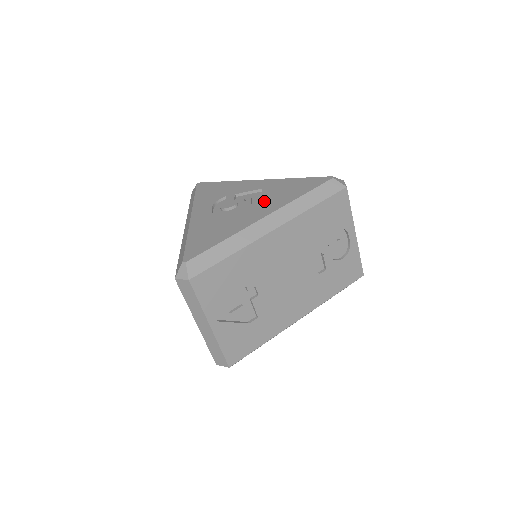
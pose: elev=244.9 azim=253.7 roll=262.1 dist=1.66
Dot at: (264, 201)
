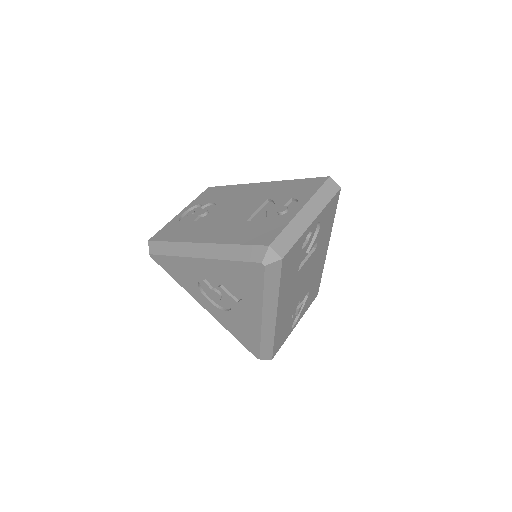
Dot at: occluded
